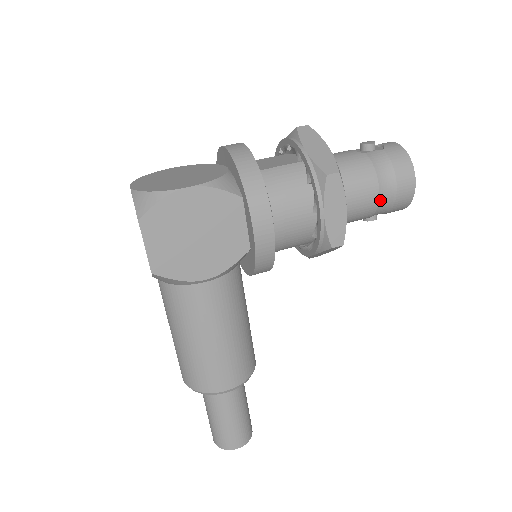
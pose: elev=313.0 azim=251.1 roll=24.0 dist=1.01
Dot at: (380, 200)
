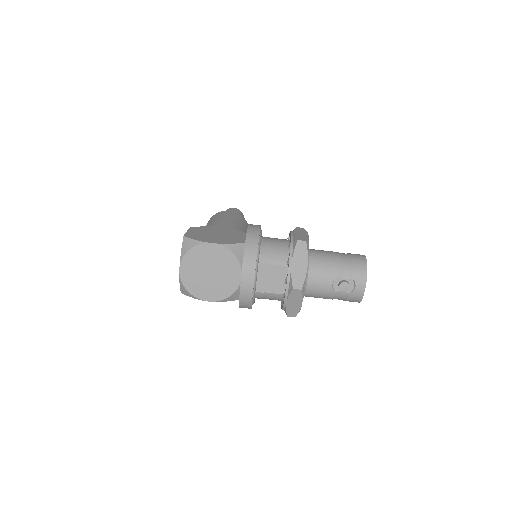
Dot at: occluded
